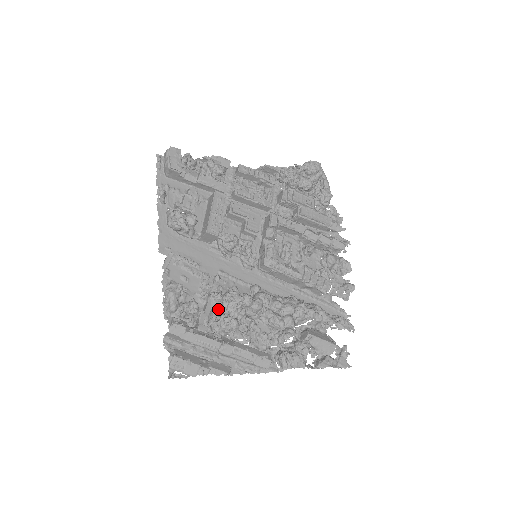
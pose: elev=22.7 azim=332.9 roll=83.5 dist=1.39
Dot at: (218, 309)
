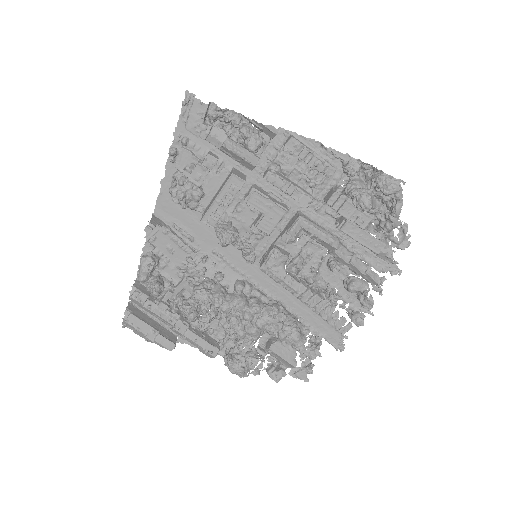
Dot at: (190, 291)
